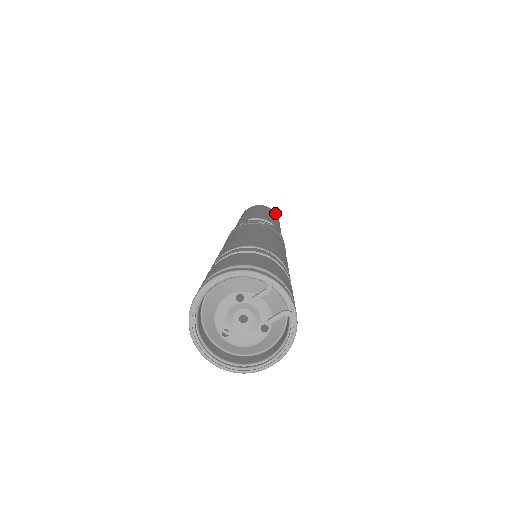
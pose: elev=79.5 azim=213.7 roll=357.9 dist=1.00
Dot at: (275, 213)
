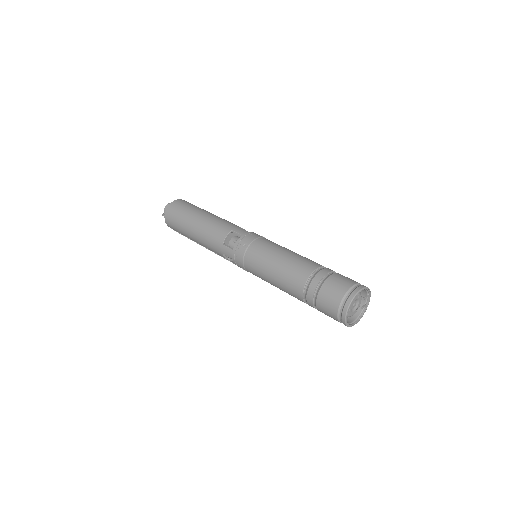
Dot at: occluded
